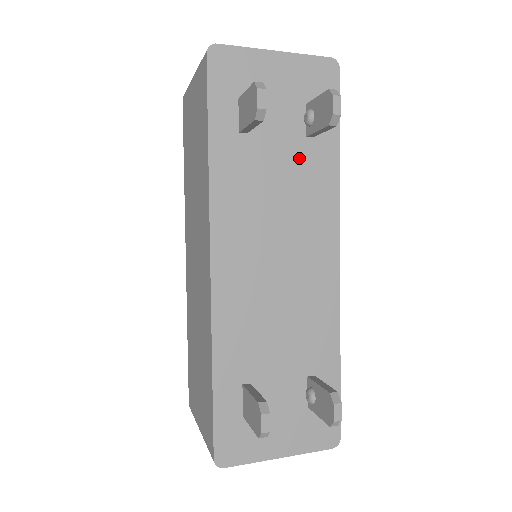
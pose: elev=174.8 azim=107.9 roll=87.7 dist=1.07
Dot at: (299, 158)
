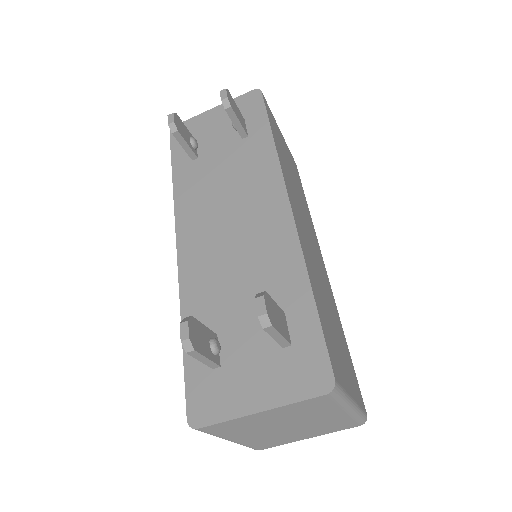
Dot at: (239, 153)
